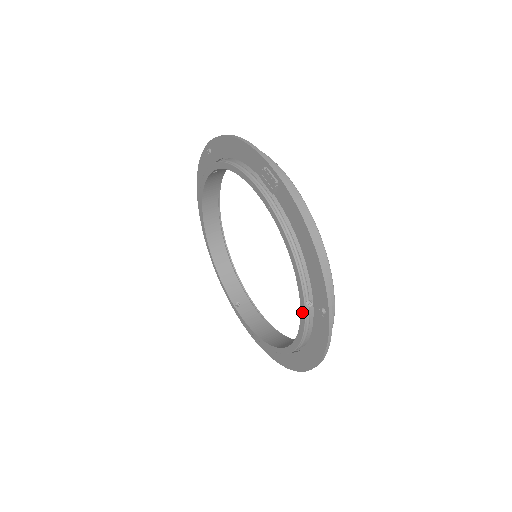
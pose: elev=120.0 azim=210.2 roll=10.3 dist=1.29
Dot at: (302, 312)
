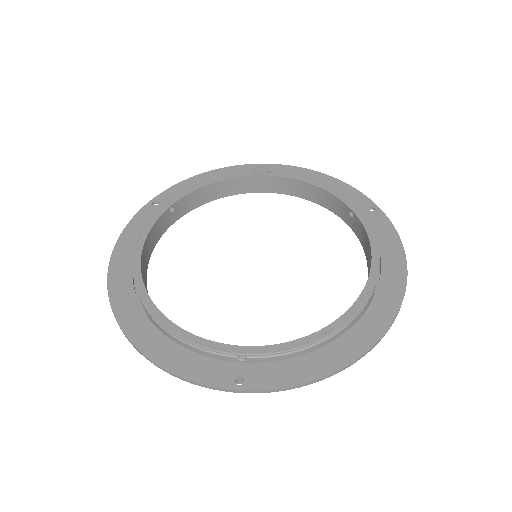
Dot at: (360, 215)
